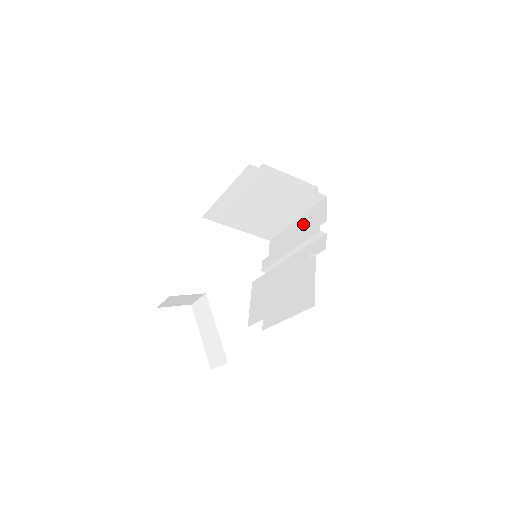
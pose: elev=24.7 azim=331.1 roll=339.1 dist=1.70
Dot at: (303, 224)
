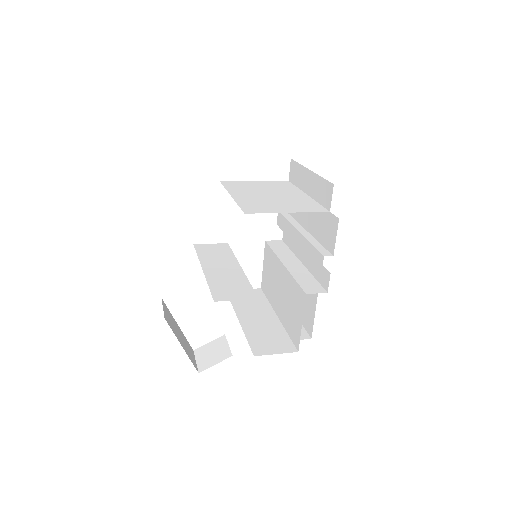
Dot at: (315, 217)
